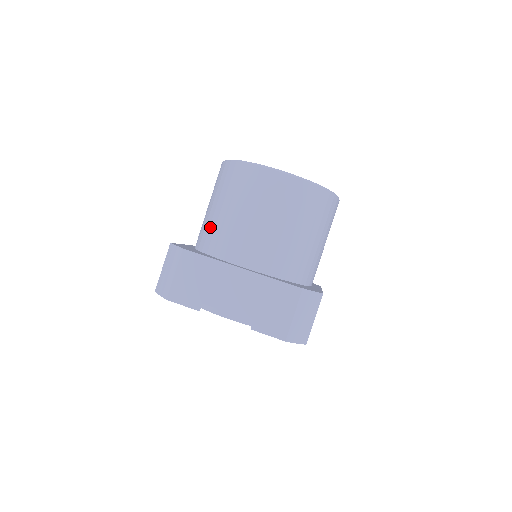
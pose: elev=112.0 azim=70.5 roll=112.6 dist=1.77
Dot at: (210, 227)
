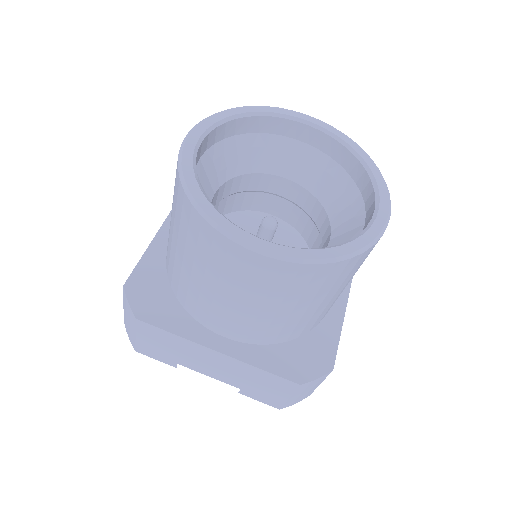
Dot at: (174, 267)
